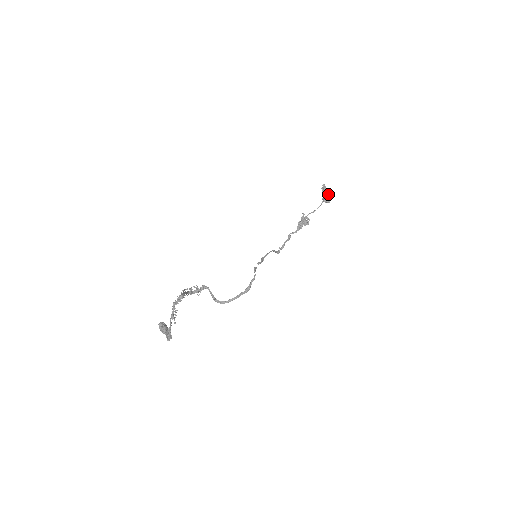
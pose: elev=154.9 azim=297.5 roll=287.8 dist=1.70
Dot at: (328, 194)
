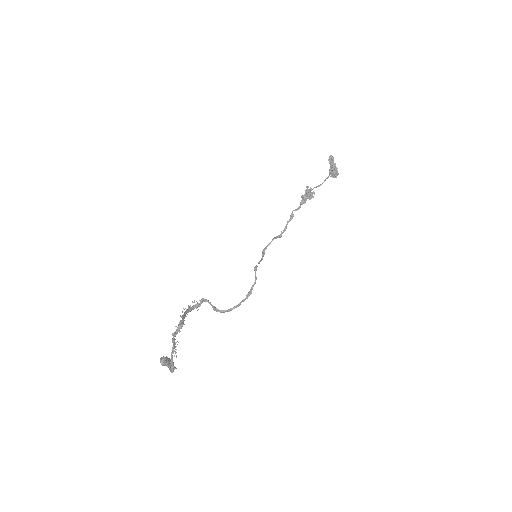
Dot at: (336, 168)
